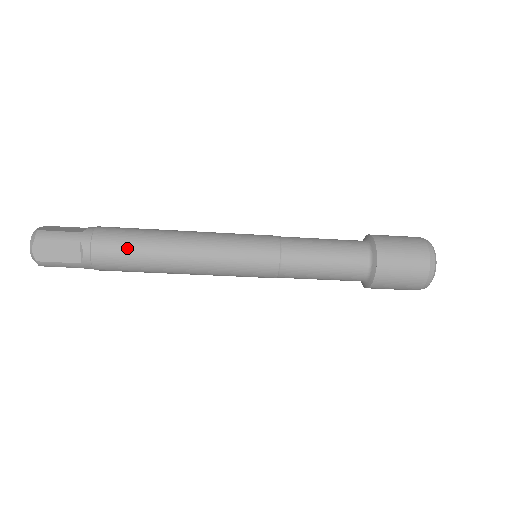
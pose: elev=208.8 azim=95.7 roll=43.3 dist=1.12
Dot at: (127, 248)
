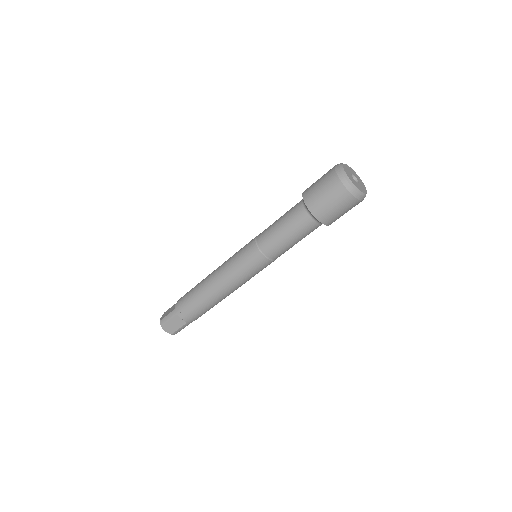
Dot at: occluded
